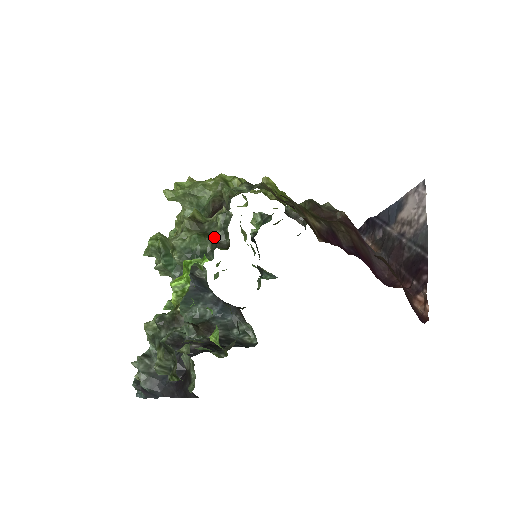
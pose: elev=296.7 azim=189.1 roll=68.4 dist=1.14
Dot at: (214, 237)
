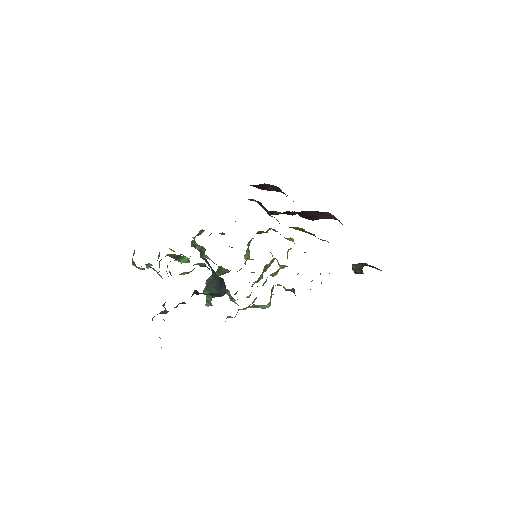
Dot at: occluded
